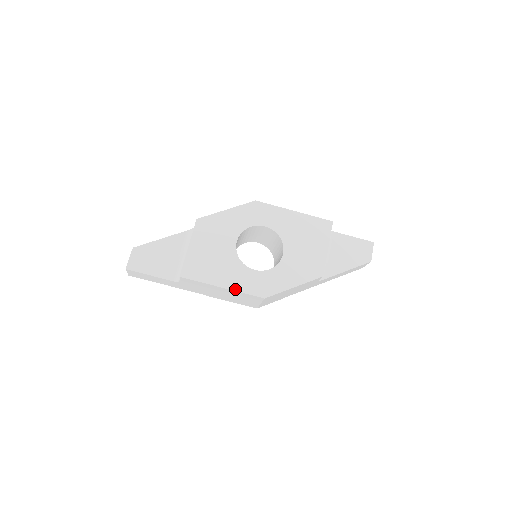
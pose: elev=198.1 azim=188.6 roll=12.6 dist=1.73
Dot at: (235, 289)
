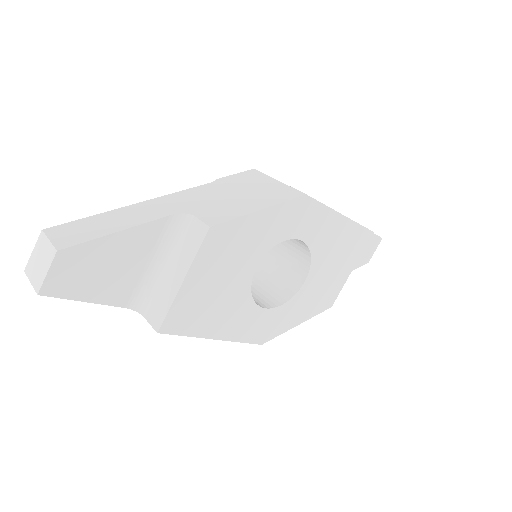
Dot at: (231, 339)
